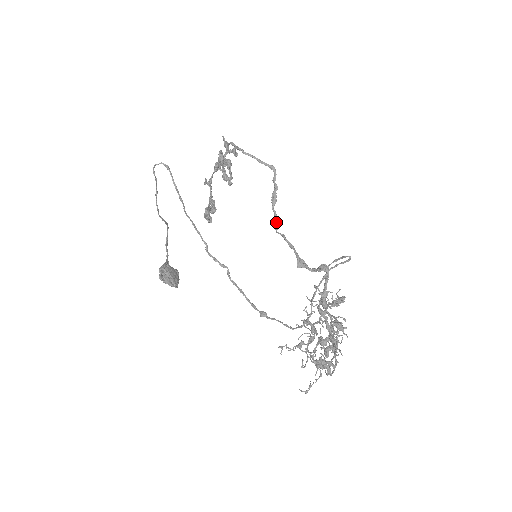
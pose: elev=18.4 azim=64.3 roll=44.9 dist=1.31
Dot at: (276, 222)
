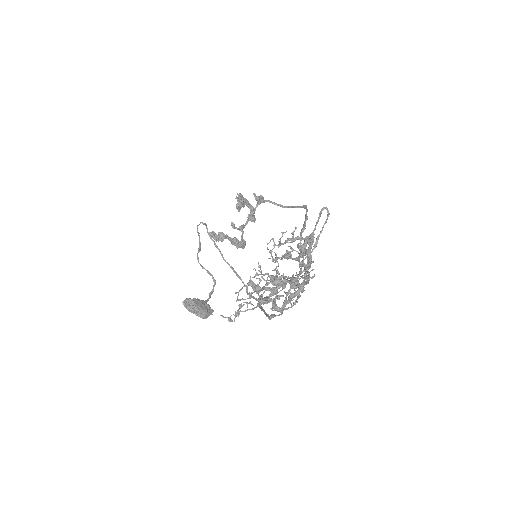
Dot at: occluded
